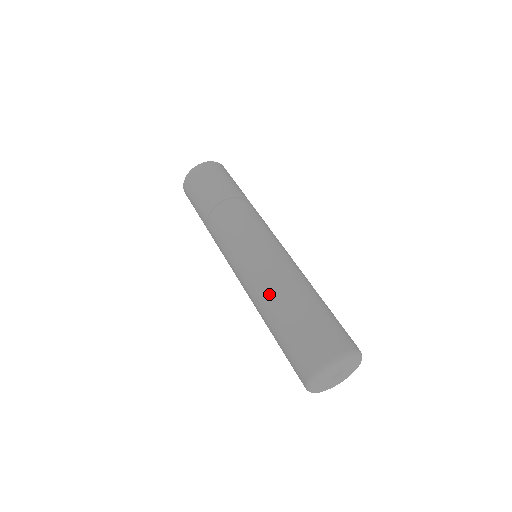
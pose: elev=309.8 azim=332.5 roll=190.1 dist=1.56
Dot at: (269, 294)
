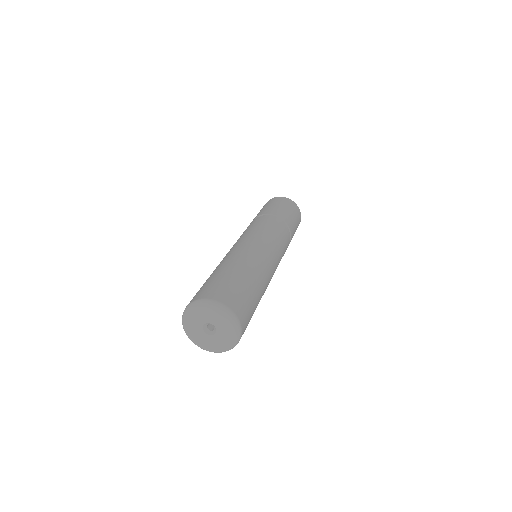
Dot at: occluded
